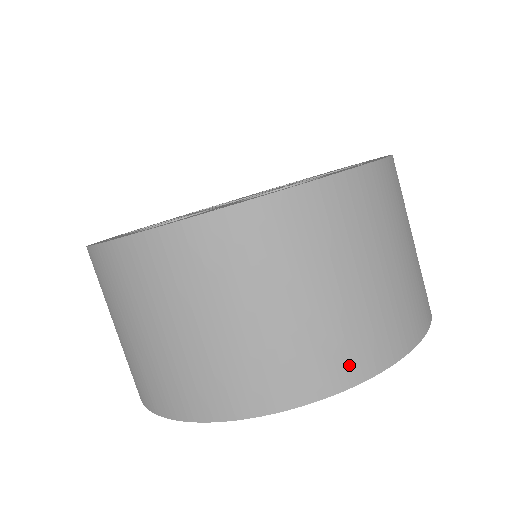
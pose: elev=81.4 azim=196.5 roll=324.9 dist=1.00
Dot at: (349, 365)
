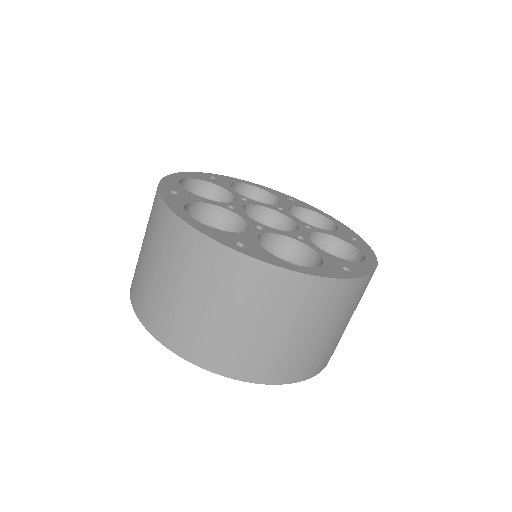
Dot at: occluded
